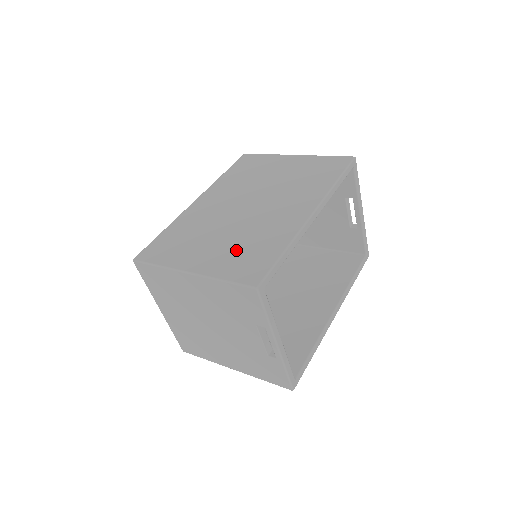
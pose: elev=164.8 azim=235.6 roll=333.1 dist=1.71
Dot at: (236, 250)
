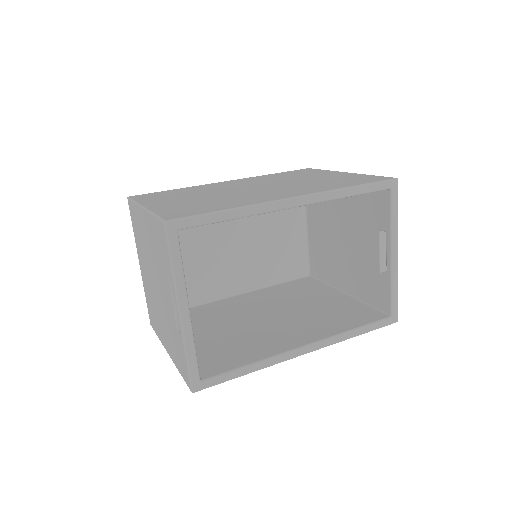
Dot at: (196, 203)
